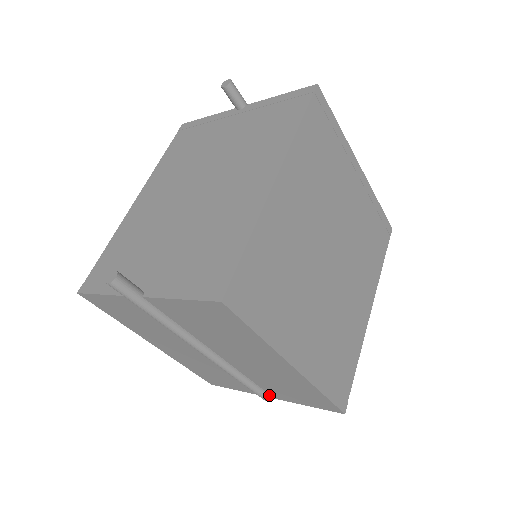
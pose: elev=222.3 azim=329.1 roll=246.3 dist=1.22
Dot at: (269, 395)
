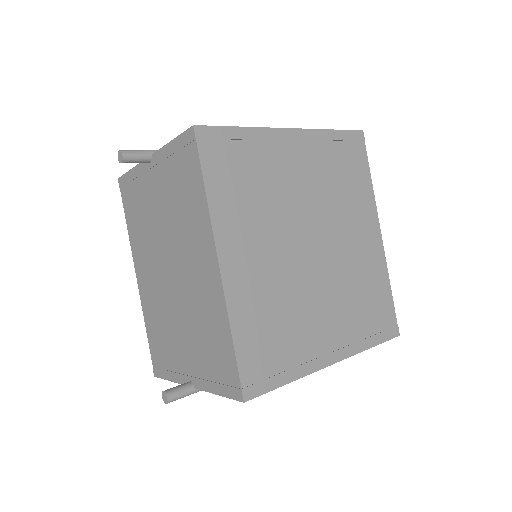
Dot at: occluded
